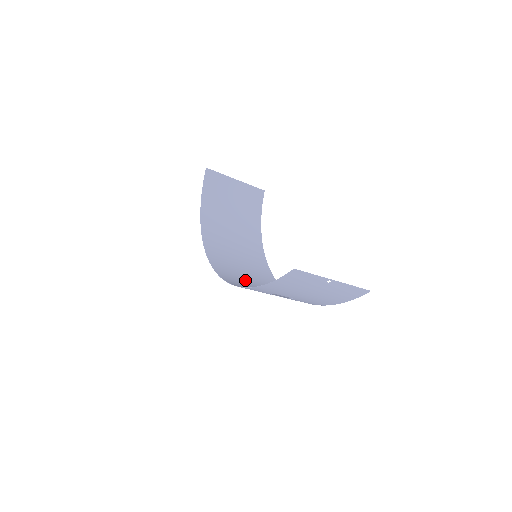
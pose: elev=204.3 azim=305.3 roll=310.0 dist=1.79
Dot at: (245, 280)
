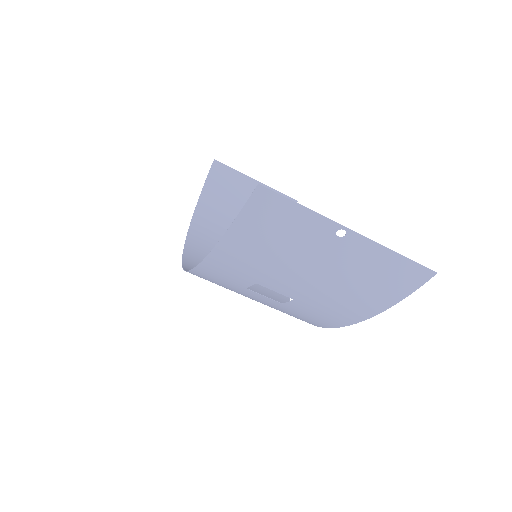
Dot at: occluded
